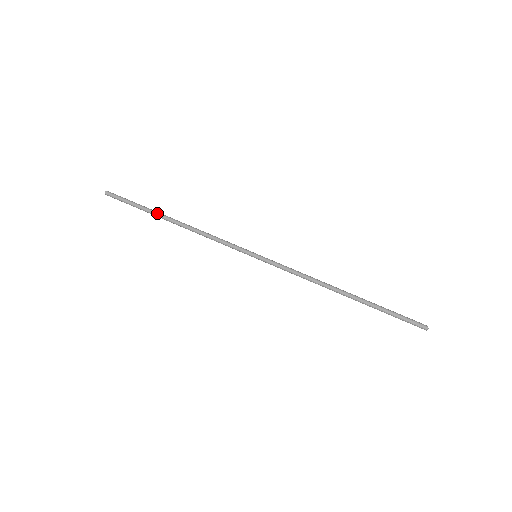
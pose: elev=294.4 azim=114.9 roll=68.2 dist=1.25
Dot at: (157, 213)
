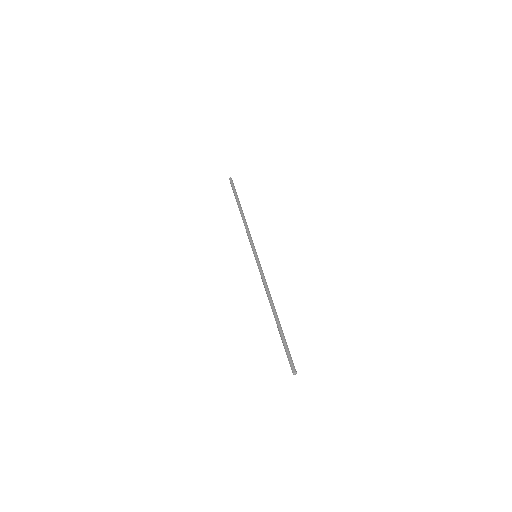
Dot at: (238, 202)
